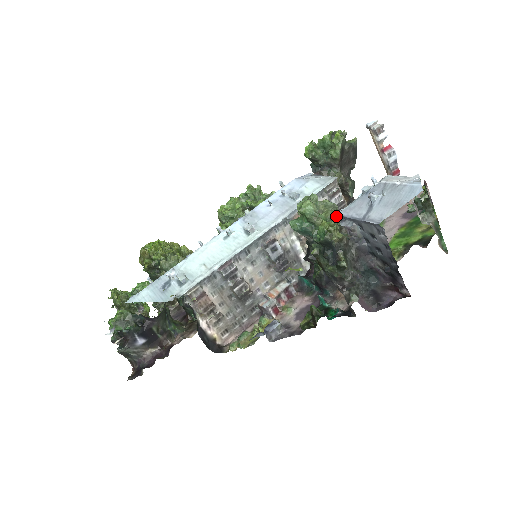
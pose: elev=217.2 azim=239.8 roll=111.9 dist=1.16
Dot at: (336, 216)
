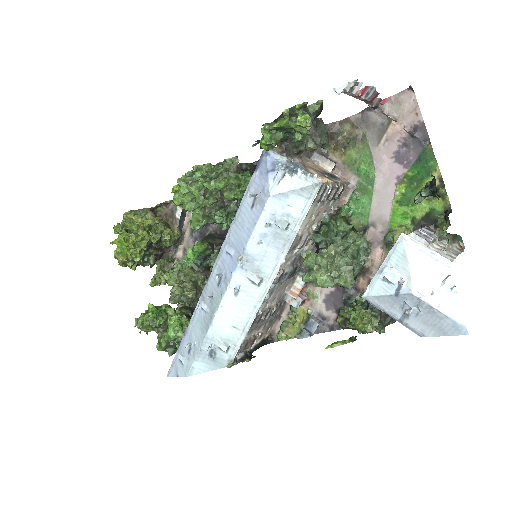
Dot at: (353, 272)
